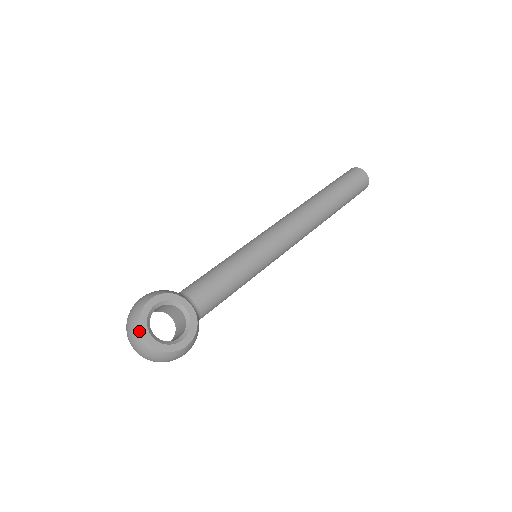
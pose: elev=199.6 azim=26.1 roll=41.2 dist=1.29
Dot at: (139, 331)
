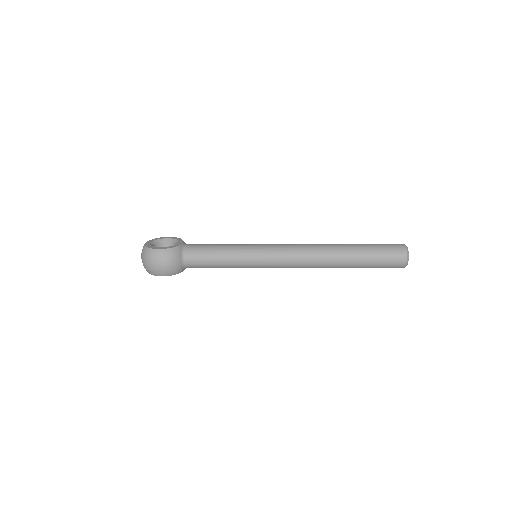
Dot at: (148, 241)
